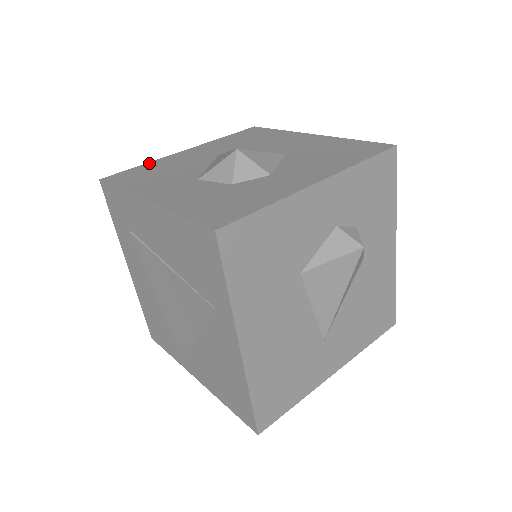
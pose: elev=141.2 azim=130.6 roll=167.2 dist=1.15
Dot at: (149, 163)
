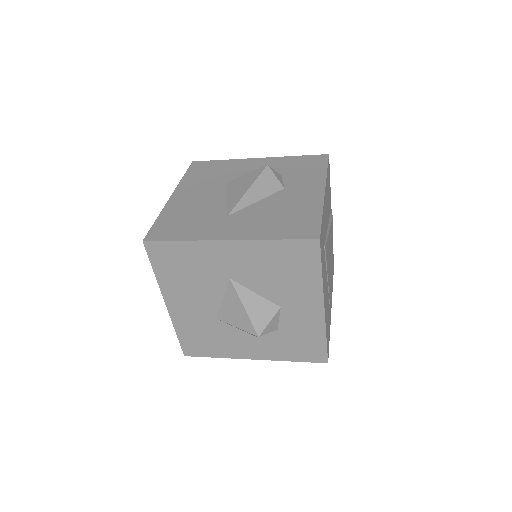
Dot at: occluded
